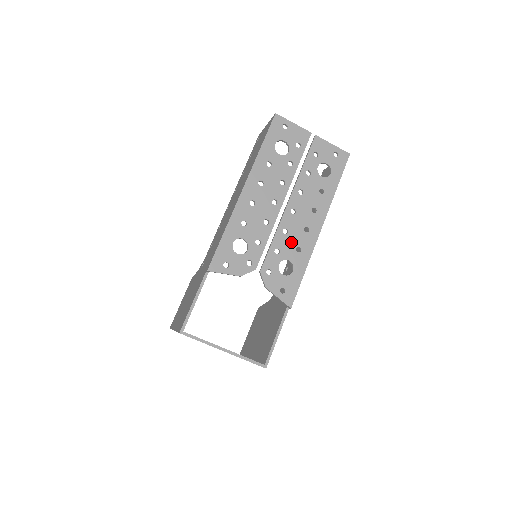
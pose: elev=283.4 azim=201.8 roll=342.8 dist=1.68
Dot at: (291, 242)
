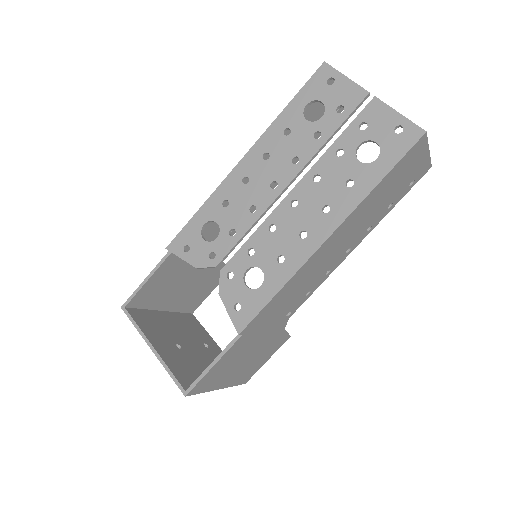
Dot at: (274, 245)
